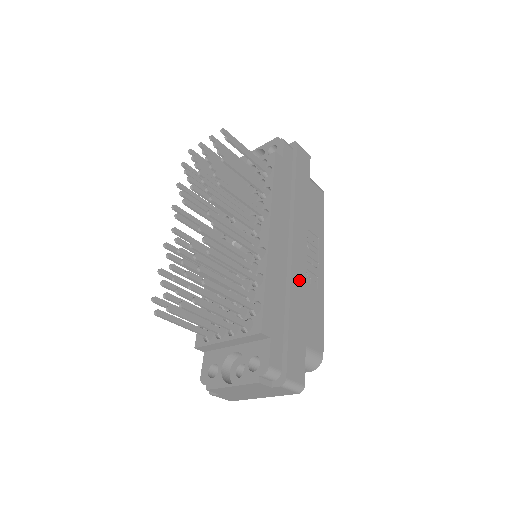
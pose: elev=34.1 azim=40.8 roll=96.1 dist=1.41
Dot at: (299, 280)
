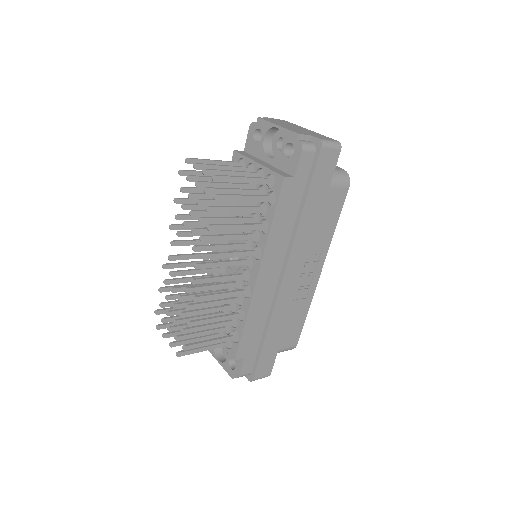
Dot at: (284, 305)
